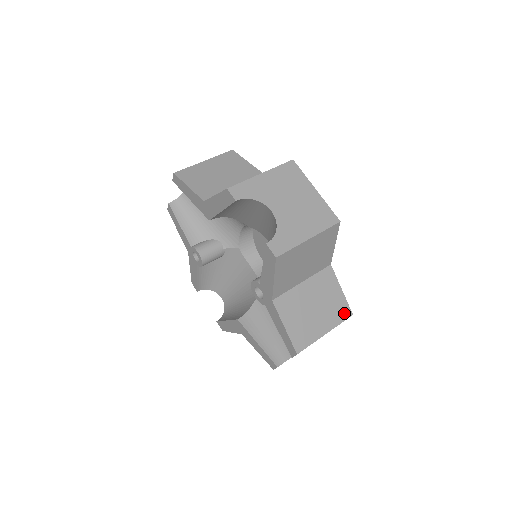
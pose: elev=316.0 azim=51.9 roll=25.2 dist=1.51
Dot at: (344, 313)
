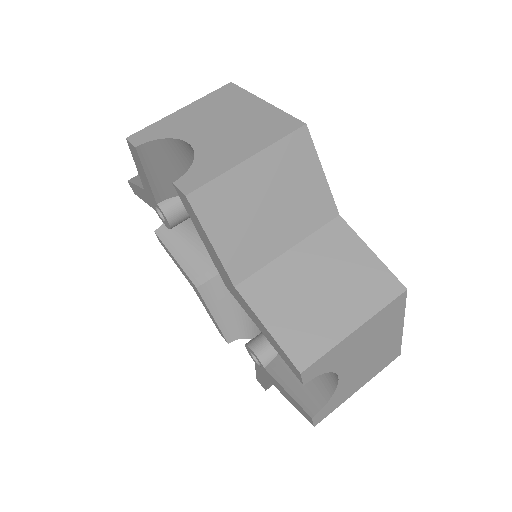
Dot at: occluded
